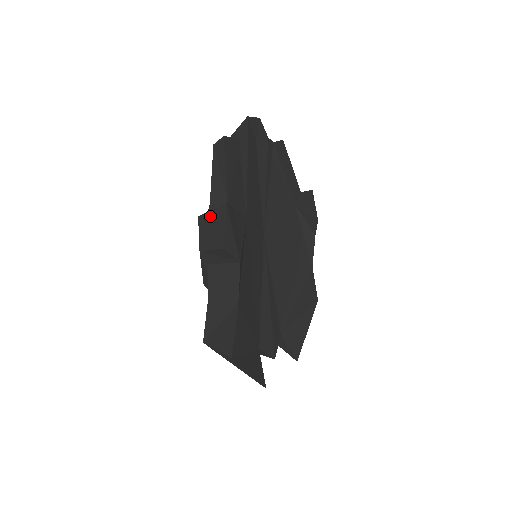
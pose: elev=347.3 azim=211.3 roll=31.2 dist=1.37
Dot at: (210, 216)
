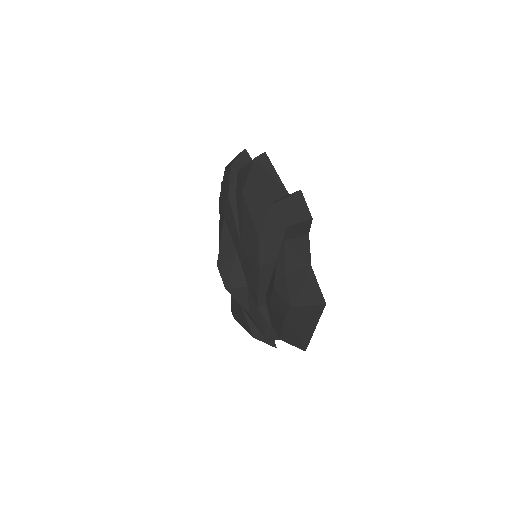
Dot at: (288, 201)
